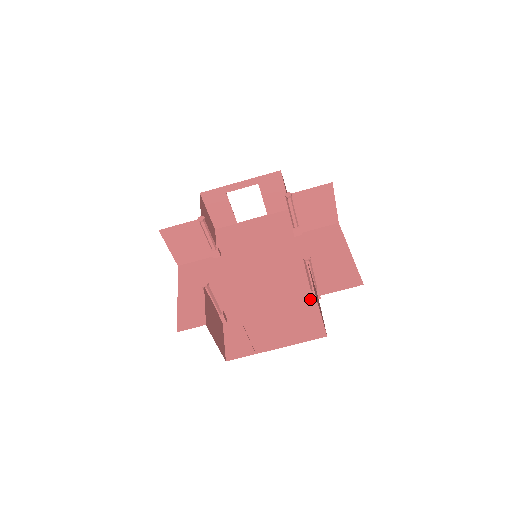
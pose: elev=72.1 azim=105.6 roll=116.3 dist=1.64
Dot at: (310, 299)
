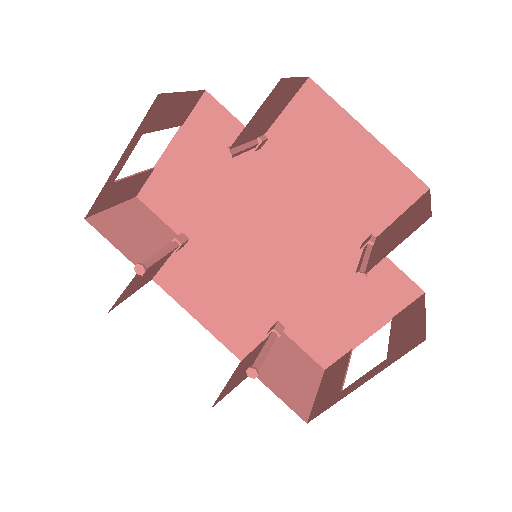
Dot at: occluded
